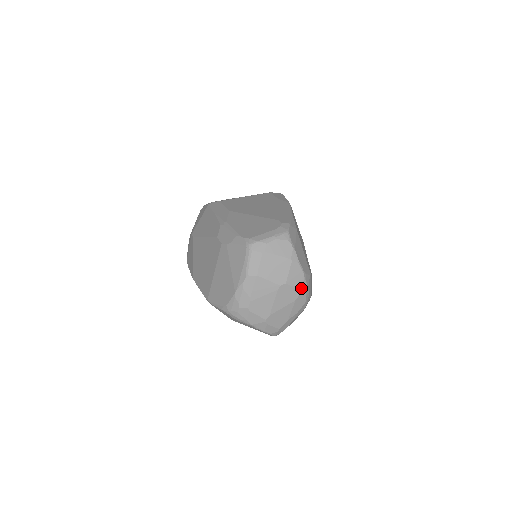
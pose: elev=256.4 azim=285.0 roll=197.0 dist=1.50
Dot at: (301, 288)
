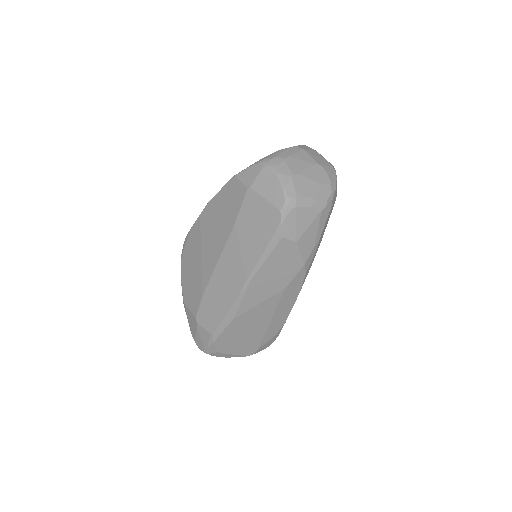
Dot at: (331, 182)
